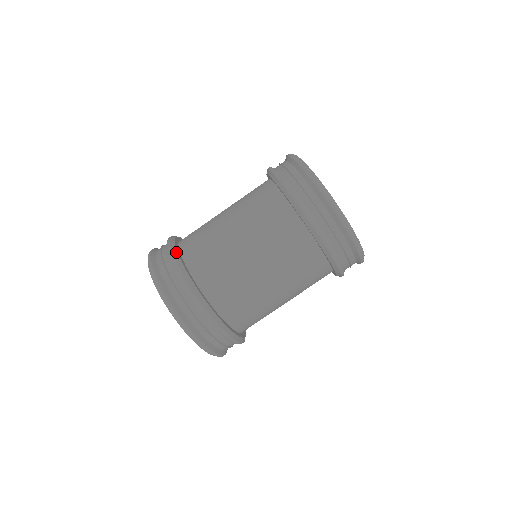
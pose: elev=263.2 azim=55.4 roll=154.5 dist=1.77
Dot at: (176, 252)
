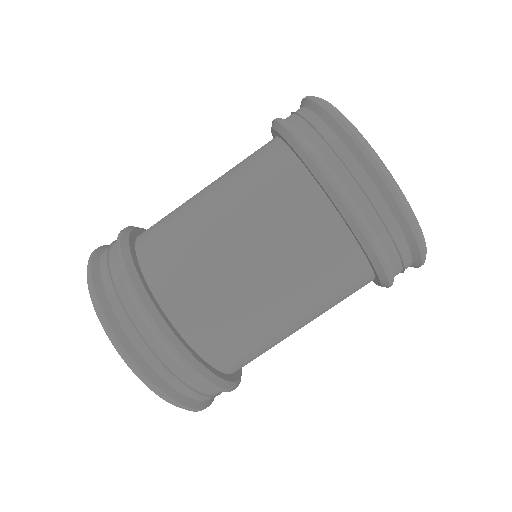
Dot at: (127, 247)
